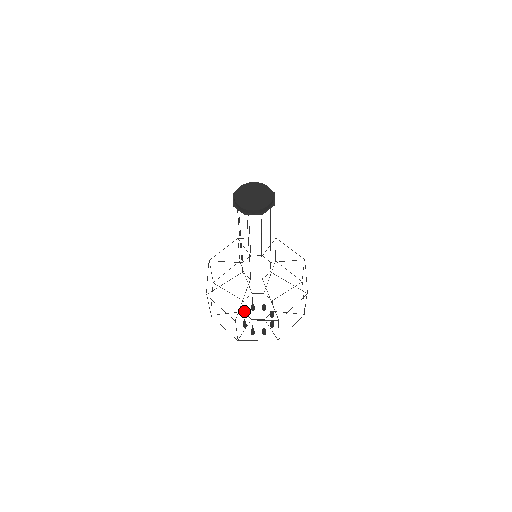
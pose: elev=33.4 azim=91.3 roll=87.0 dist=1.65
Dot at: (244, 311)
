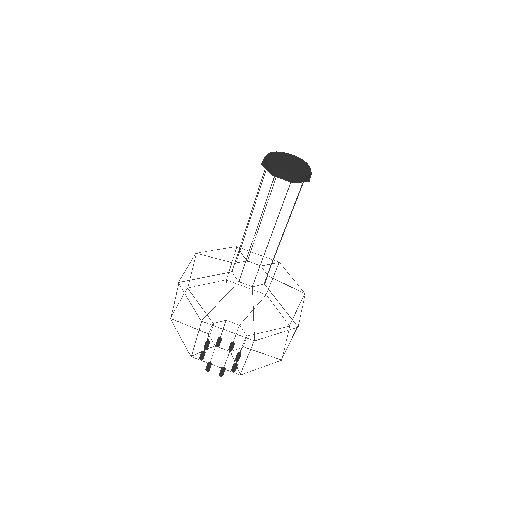
Dot at: occluded
